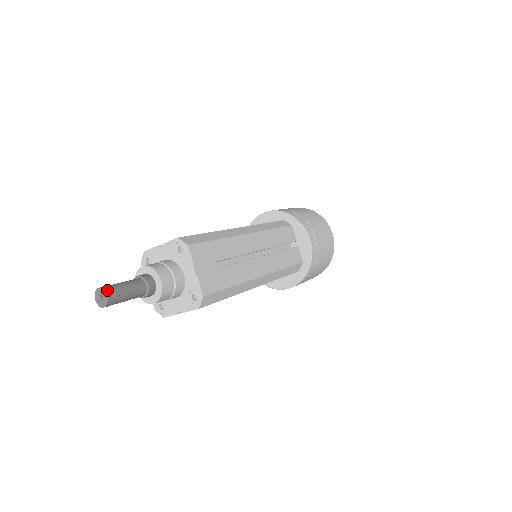
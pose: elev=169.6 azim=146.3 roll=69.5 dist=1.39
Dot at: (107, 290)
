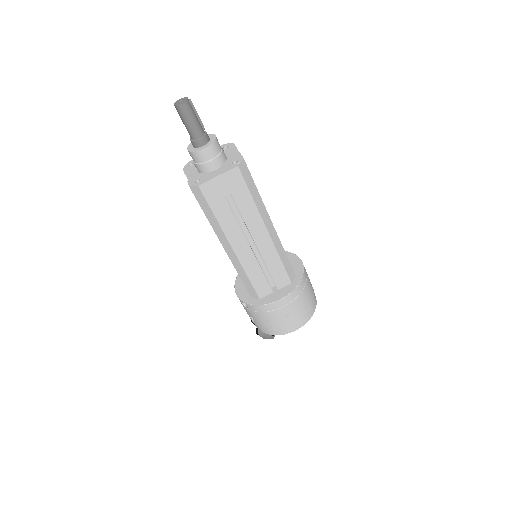
Dot at: occluded
